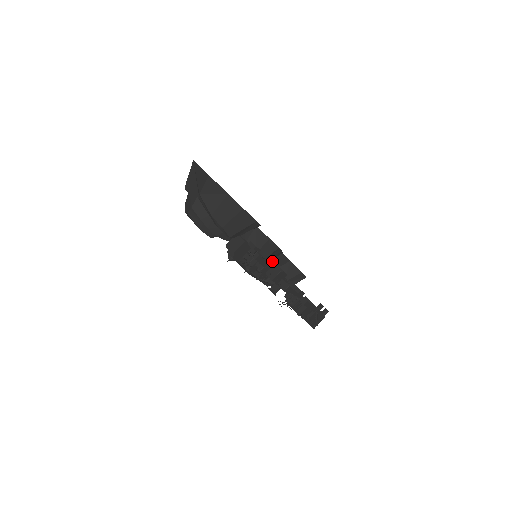
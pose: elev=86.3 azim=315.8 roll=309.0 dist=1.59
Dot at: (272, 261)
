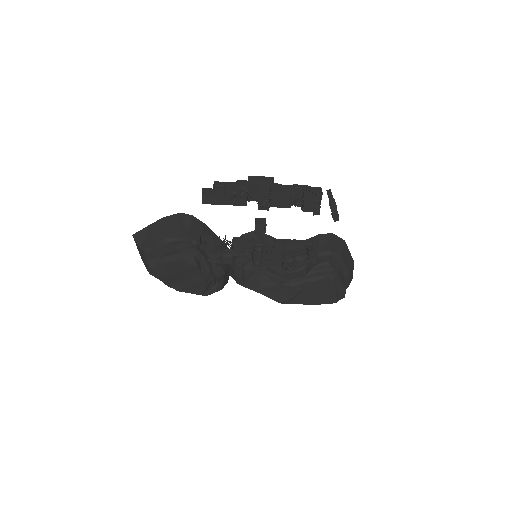
Dot at: occluded
